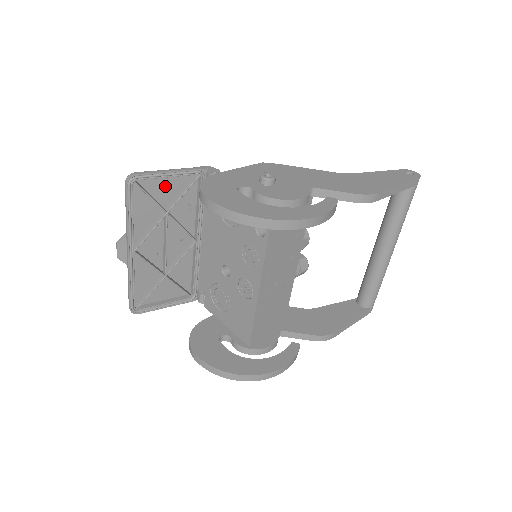
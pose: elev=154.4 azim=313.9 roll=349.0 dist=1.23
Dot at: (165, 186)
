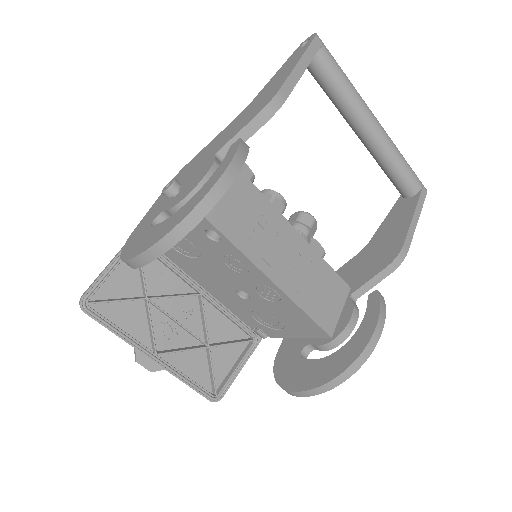
Dot at: (121, 280)
